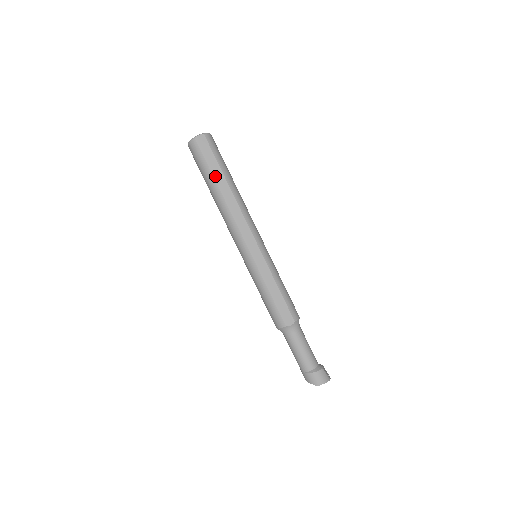
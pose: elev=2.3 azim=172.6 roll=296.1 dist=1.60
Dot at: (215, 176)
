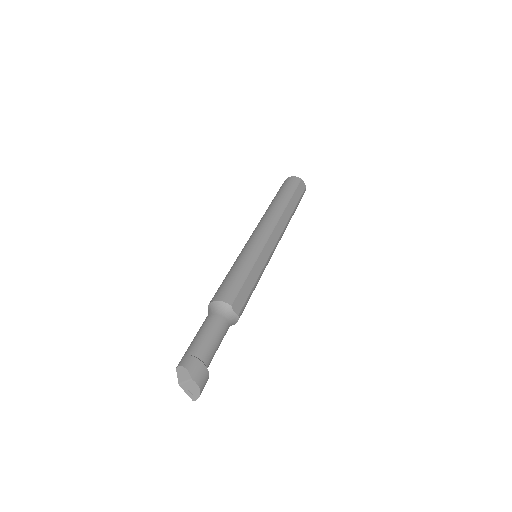
Dot at: (292, 199)
